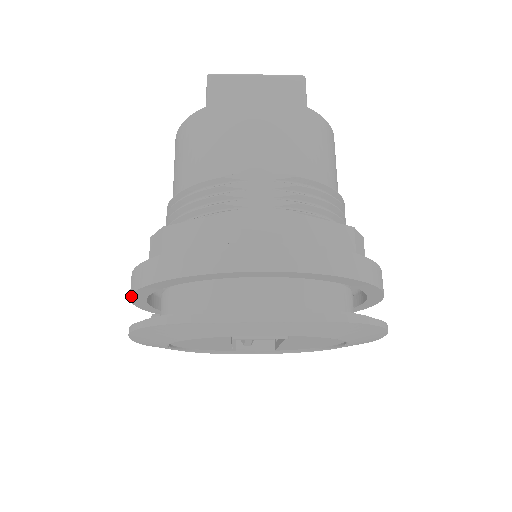
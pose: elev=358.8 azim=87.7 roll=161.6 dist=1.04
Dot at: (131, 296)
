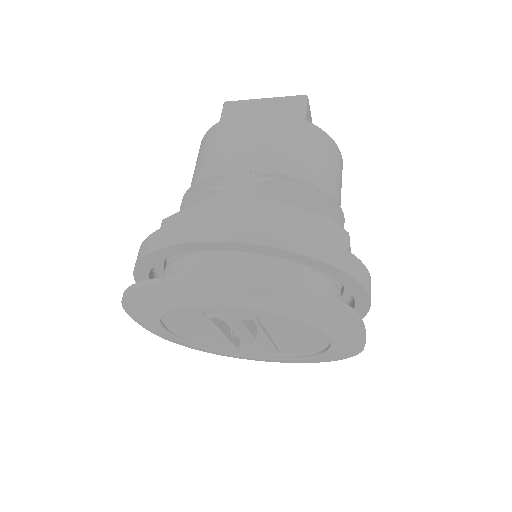
Dot at: (136, 281)
